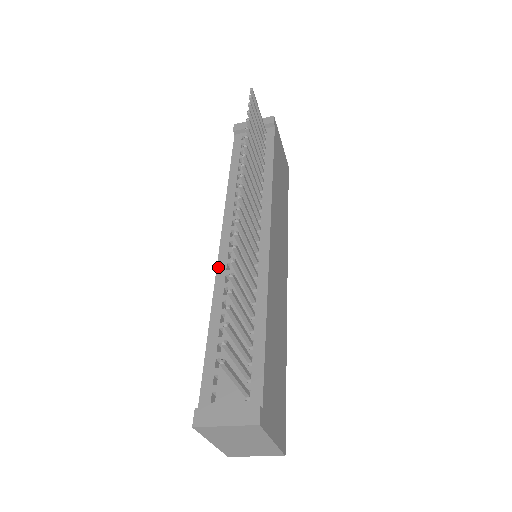
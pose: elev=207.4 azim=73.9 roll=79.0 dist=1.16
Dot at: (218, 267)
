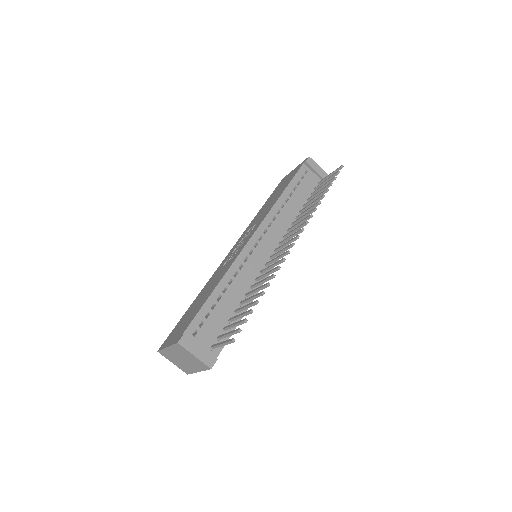
Dot at: (241, 254)
